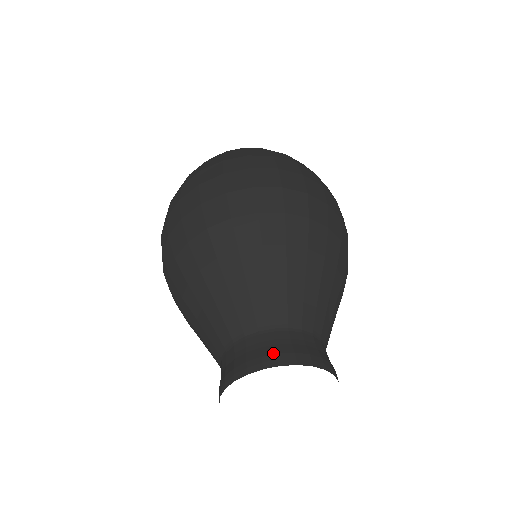
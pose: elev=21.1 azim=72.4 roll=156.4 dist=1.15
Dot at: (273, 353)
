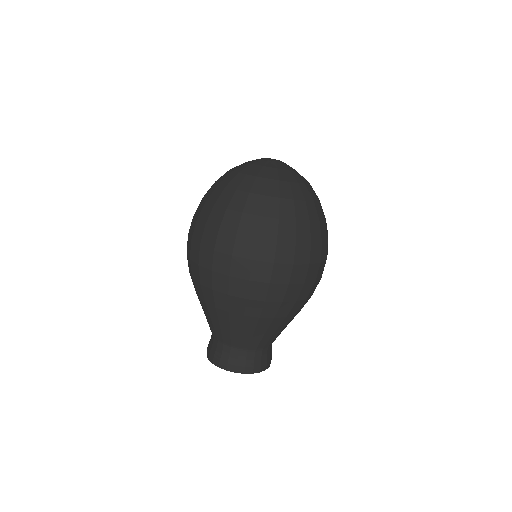
Dot at: (234, 364)
